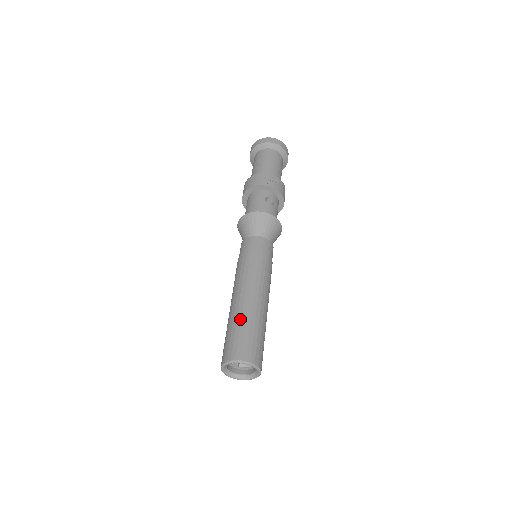
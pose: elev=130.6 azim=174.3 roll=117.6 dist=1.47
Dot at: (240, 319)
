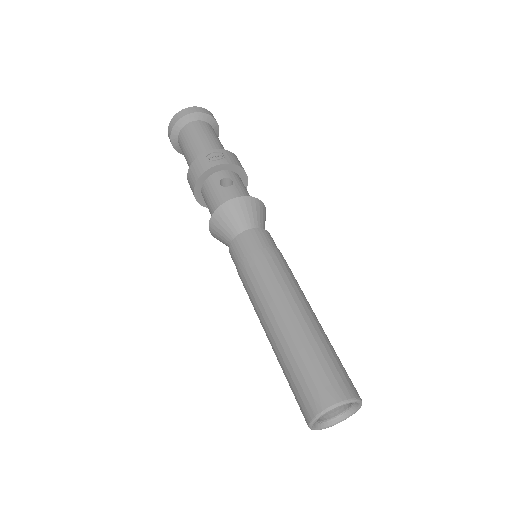
Dot at: (290, 353)
